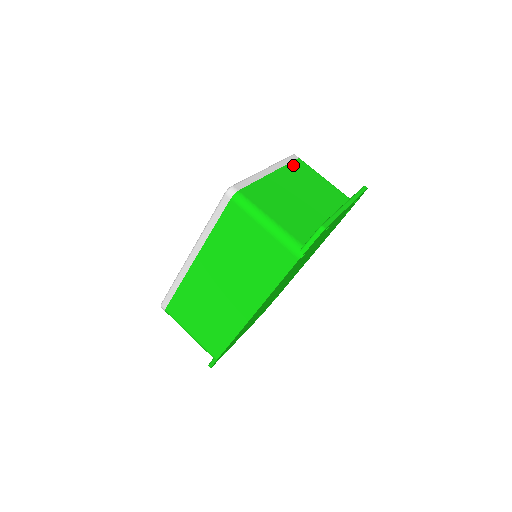
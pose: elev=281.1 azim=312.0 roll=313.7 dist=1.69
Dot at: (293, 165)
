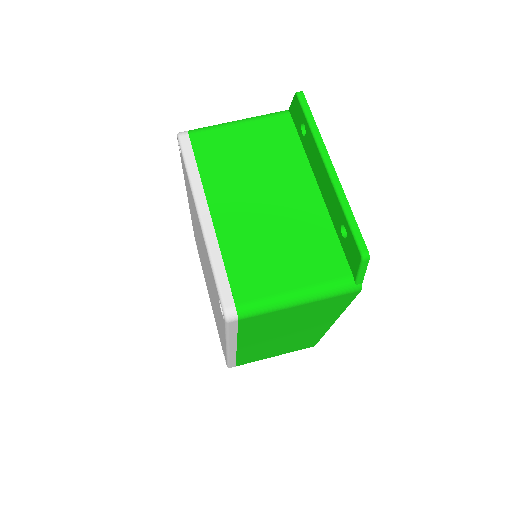
Dot at: (202, 159)
